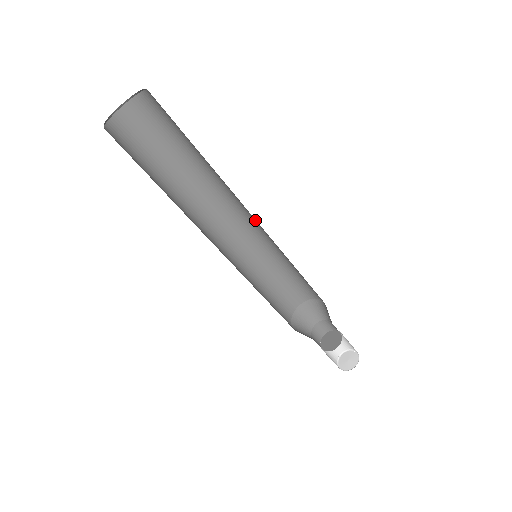
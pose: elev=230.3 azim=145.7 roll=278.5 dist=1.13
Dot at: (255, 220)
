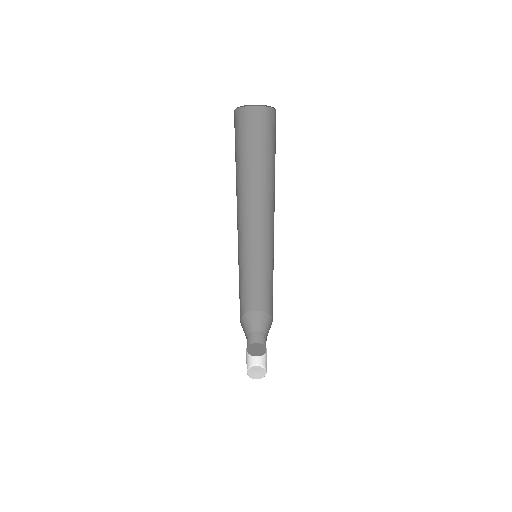
Dot at: occluded
